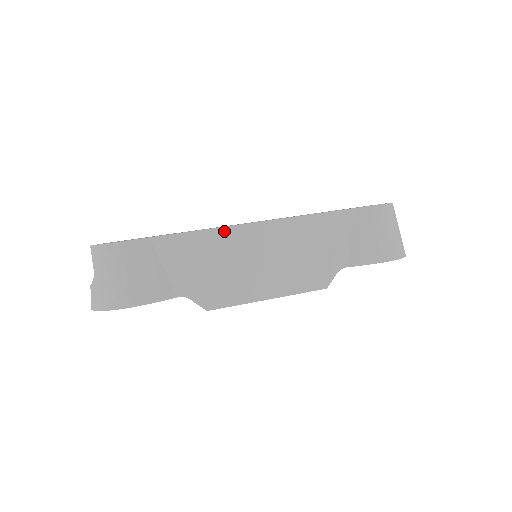
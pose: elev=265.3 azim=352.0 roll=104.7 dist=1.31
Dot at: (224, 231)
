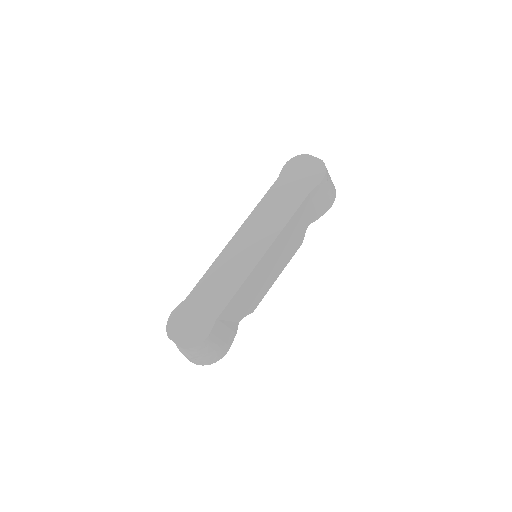
Dot at: (250, 276)
